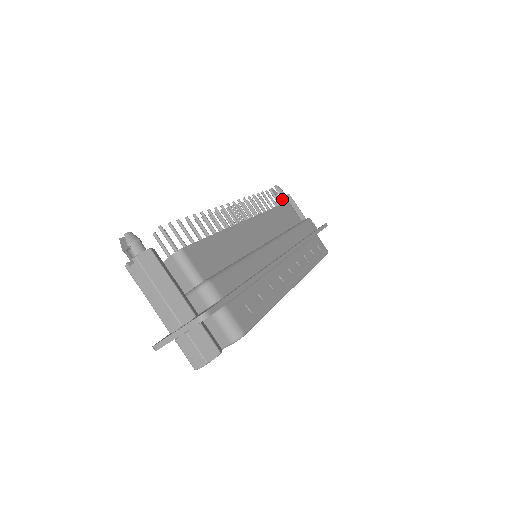
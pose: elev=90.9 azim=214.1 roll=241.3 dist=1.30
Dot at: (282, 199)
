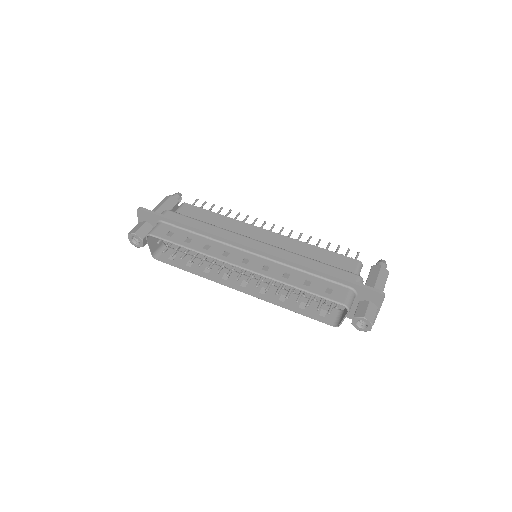
Dot at: (371, 267)
